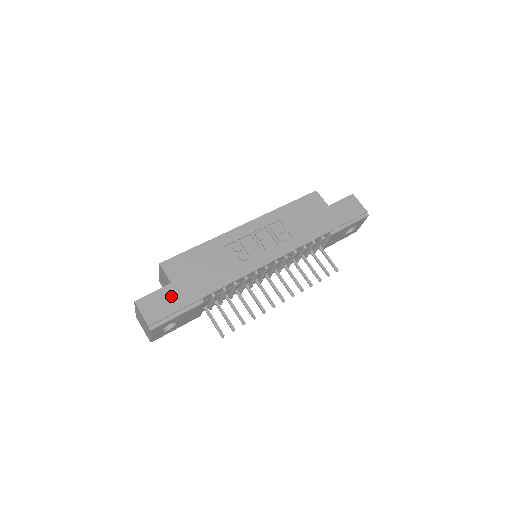
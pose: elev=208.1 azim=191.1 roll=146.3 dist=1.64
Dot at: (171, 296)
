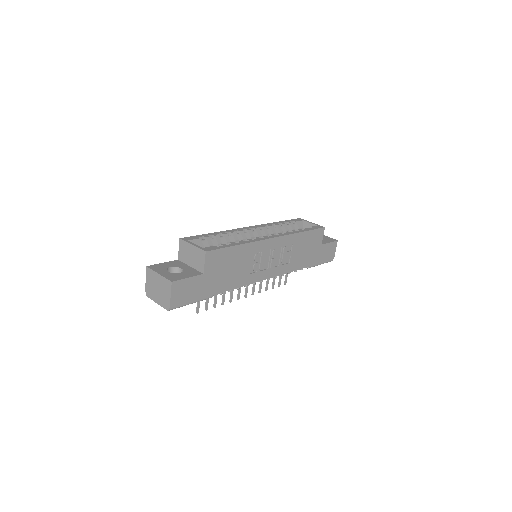
Dot at: (197, 286)
